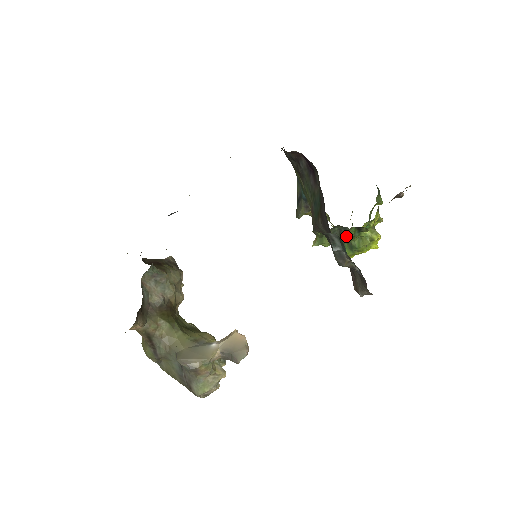
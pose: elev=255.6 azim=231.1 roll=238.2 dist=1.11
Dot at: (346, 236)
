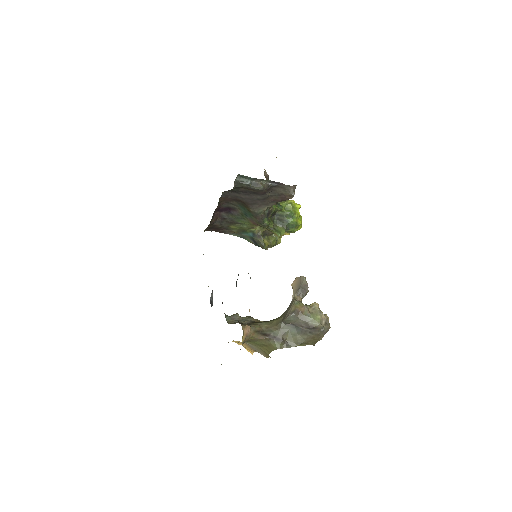
Dot at: (281, 216)
